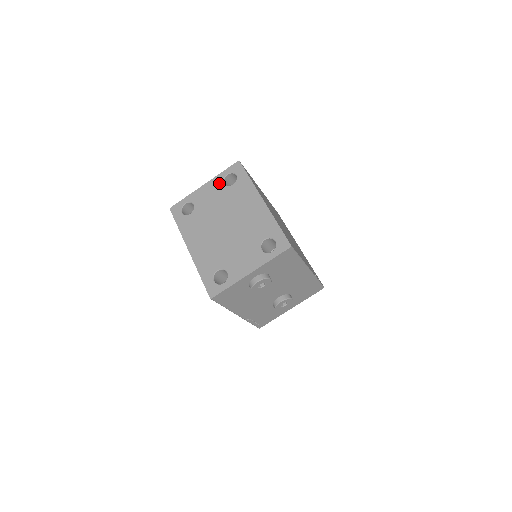
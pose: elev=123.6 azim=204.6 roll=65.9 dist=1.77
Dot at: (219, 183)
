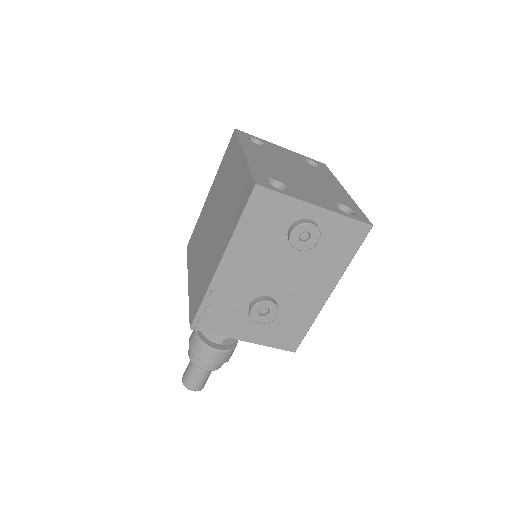
Dot at: (299, 156)
